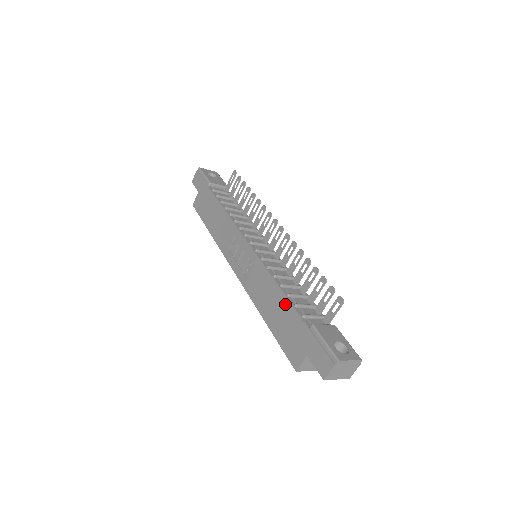
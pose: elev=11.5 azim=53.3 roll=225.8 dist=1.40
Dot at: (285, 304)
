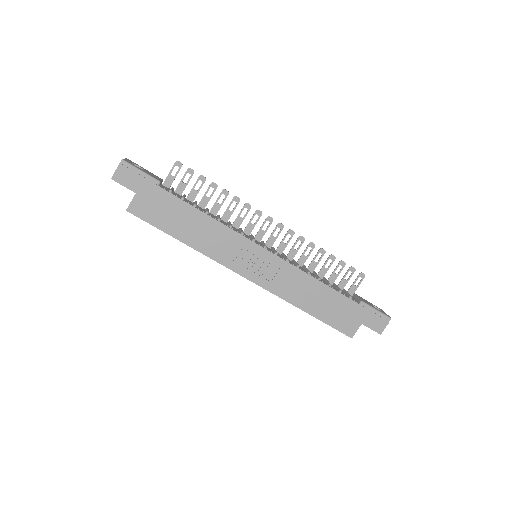
Dot at: (331, 293)
